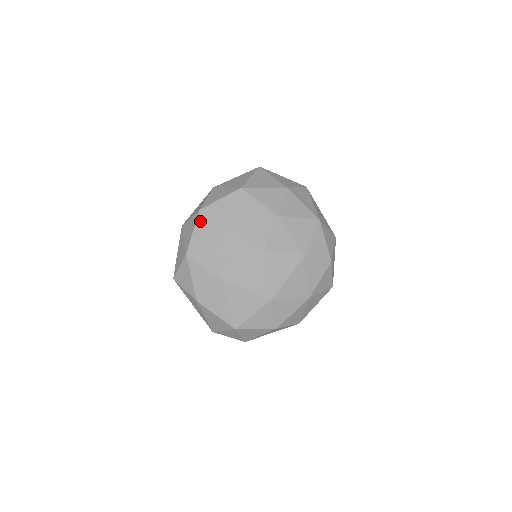
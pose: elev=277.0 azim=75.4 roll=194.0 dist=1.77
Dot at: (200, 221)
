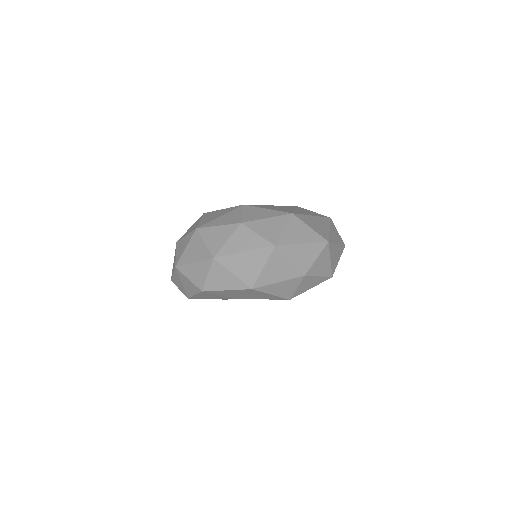
Dot at: (203, 294)
